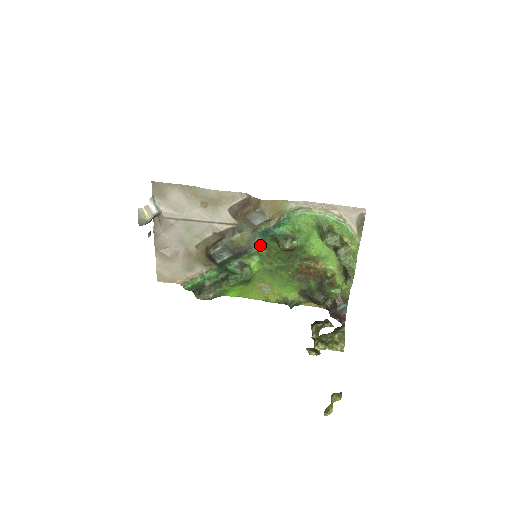
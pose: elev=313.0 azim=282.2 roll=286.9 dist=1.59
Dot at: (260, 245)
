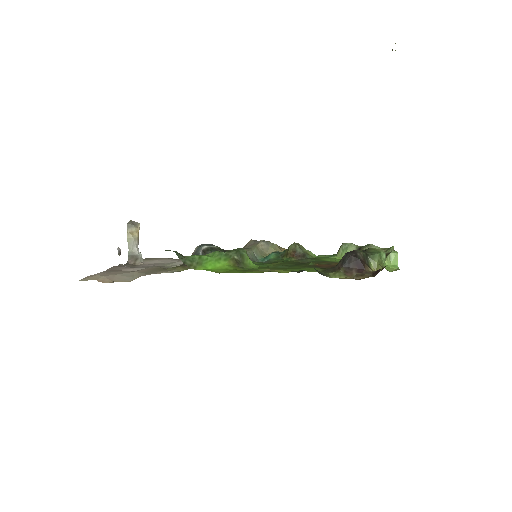
Dot at: occluded
